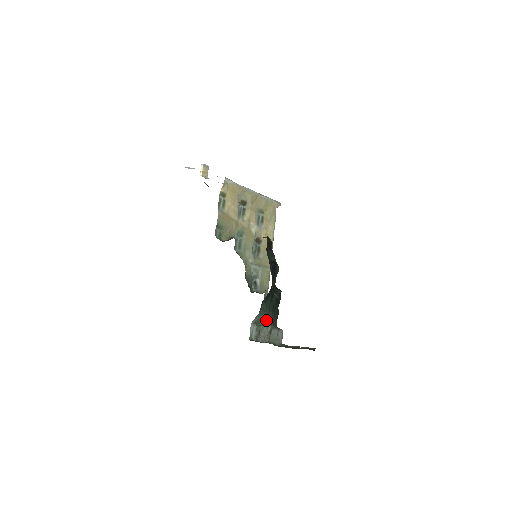
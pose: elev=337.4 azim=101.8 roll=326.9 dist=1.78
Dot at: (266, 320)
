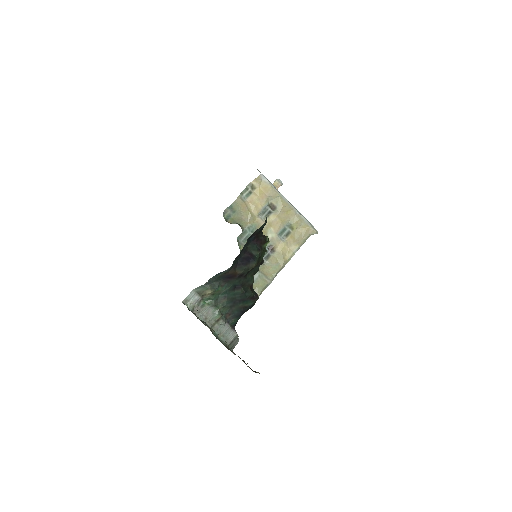
Dot at: (216, 303)
